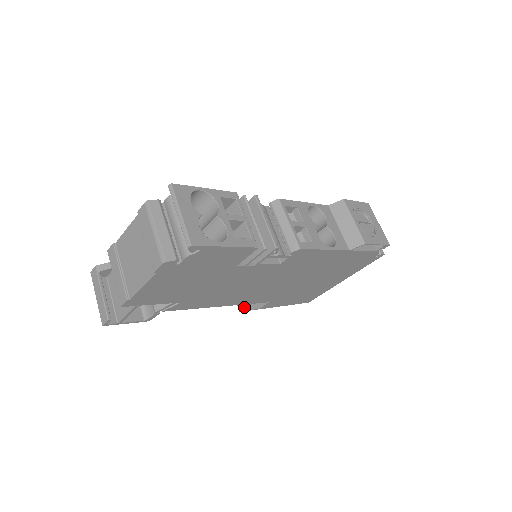
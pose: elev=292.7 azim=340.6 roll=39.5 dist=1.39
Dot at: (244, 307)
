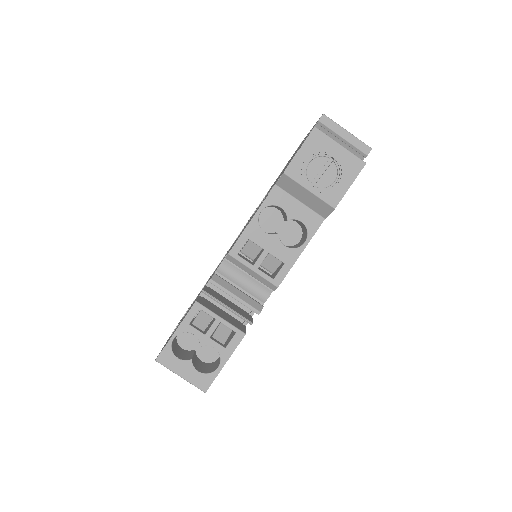
Dot at: occluded
